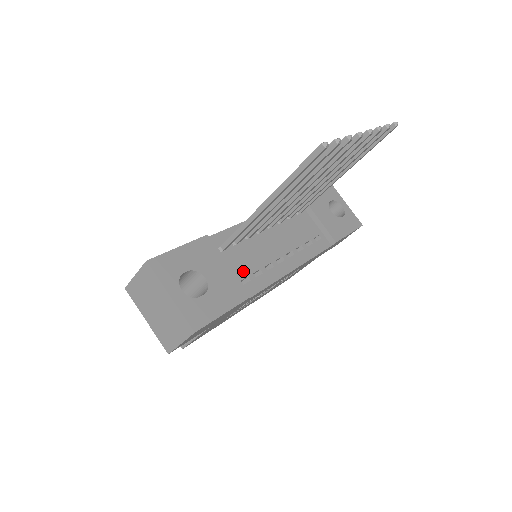
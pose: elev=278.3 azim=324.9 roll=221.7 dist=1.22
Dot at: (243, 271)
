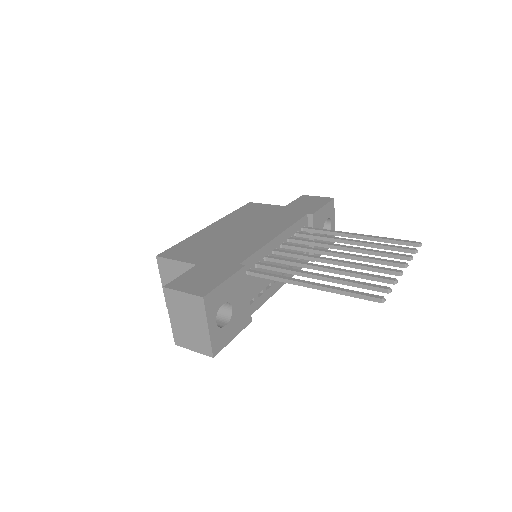
Dot at: (253, 293)
